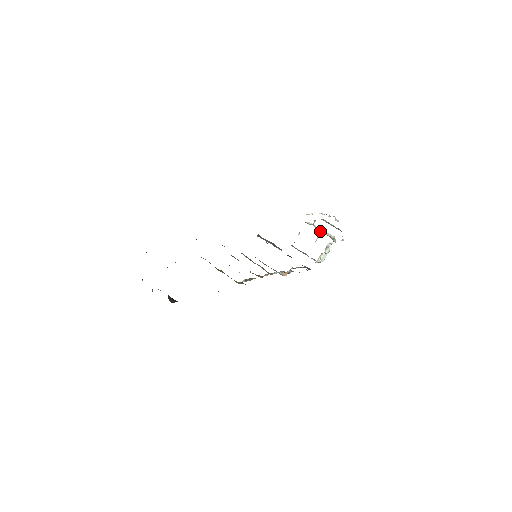
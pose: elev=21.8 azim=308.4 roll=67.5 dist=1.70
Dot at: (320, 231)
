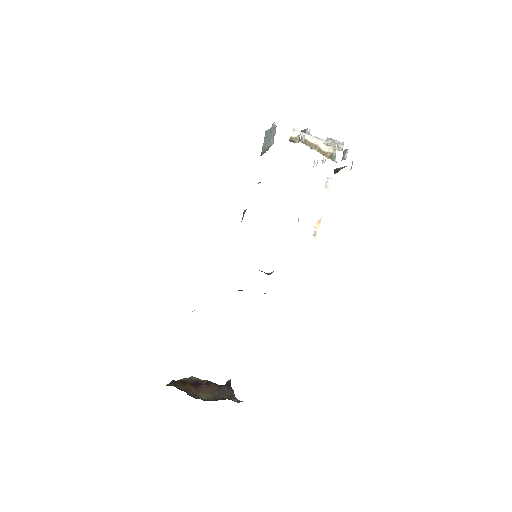
Dot at: (309, 133)
